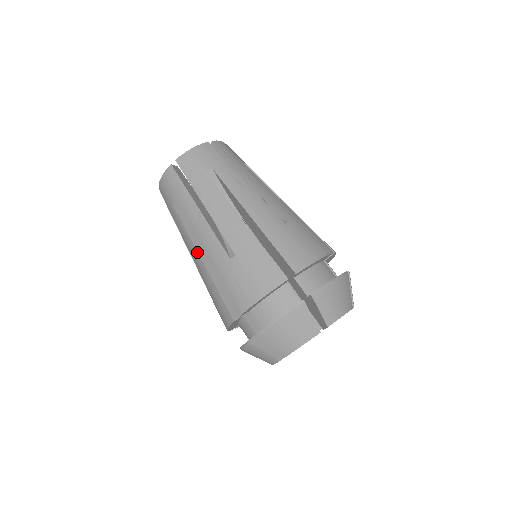
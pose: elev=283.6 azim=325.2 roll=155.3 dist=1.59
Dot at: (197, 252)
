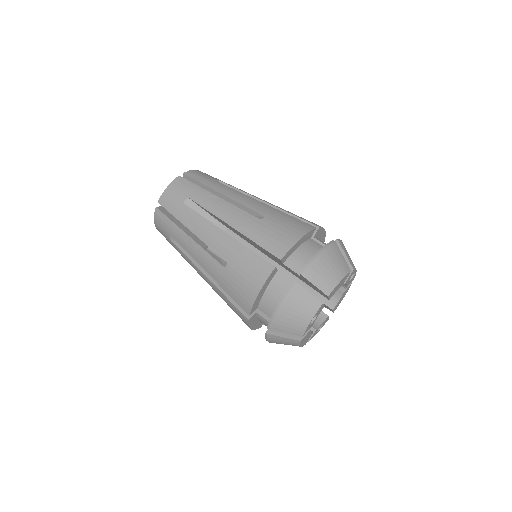
Dot at: (219, 228)
